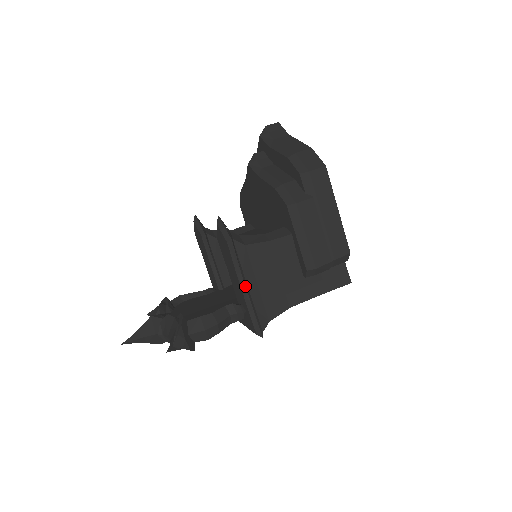
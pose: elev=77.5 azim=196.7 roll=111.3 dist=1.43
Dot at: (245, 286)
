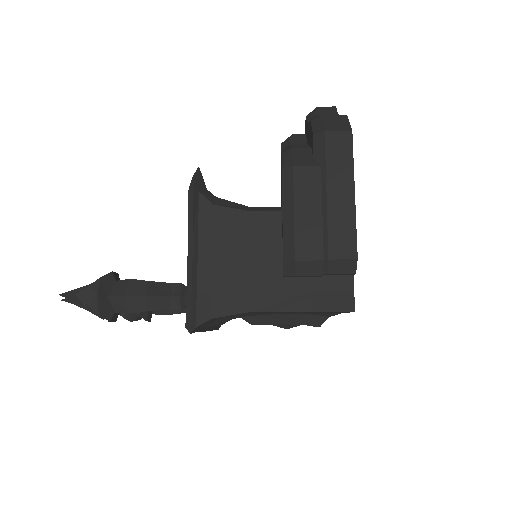
Dot at: (192, 254)
